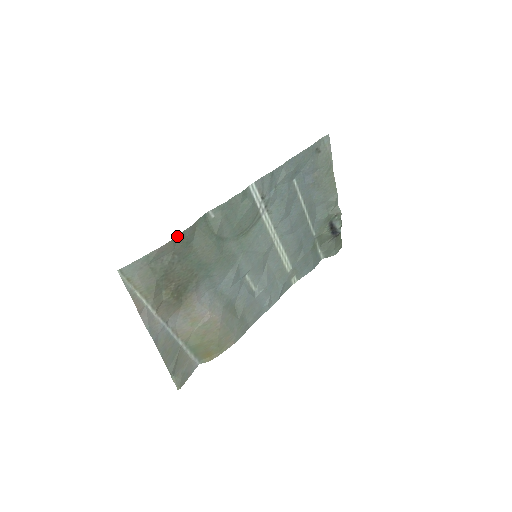
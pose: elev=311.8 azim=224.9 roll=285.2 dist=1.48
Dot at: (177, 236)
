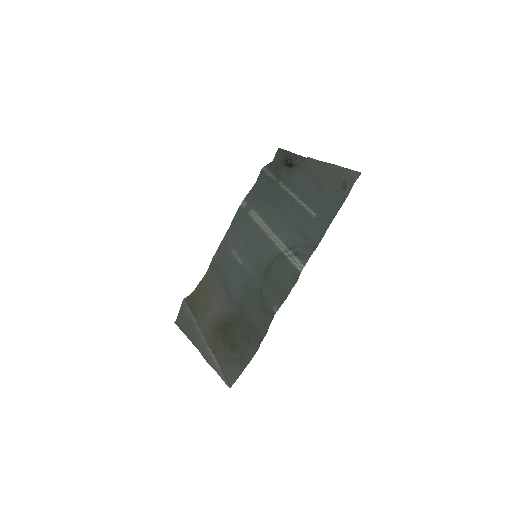
Dot at: occluded
